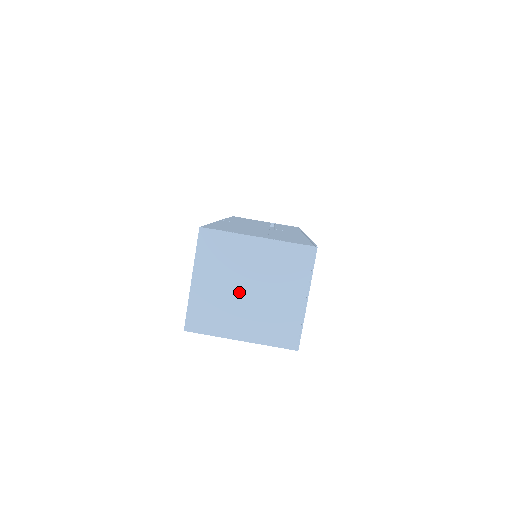
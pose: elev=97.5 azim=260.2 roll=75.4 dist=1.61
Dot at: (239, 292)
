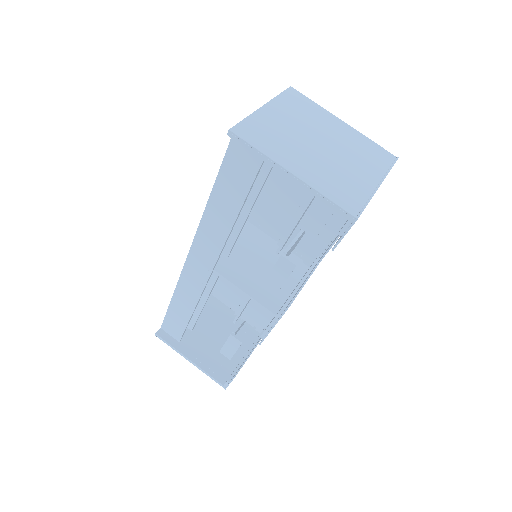
Dot at: (309, 140)
